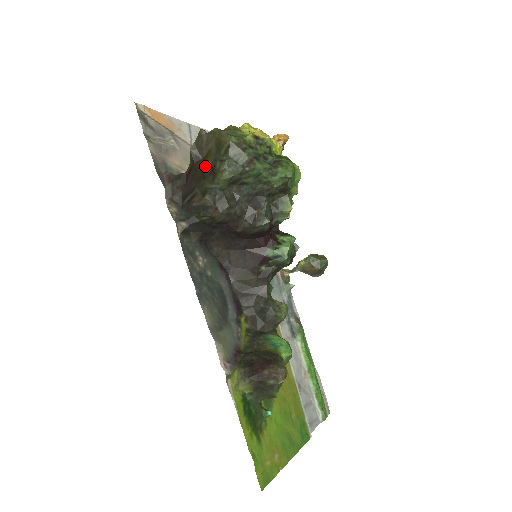
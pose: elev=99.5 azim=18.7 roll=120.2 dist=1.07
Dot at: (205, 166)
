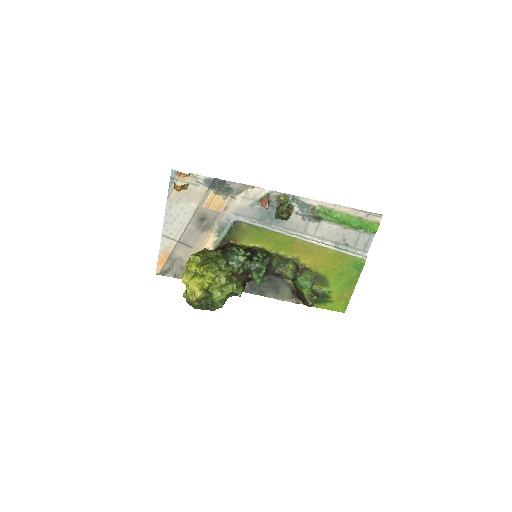
Dot at: occluded
